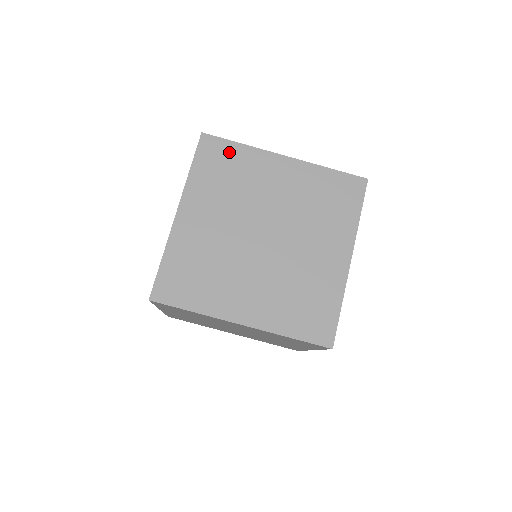
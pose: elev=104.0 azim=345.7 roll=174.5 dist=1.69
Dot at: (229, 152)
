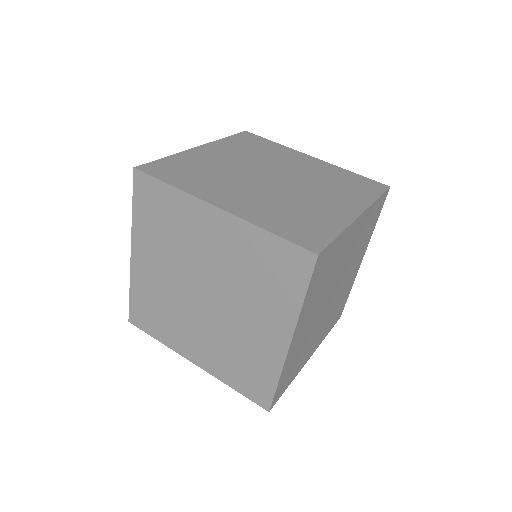
Dot at: (331, 252)
